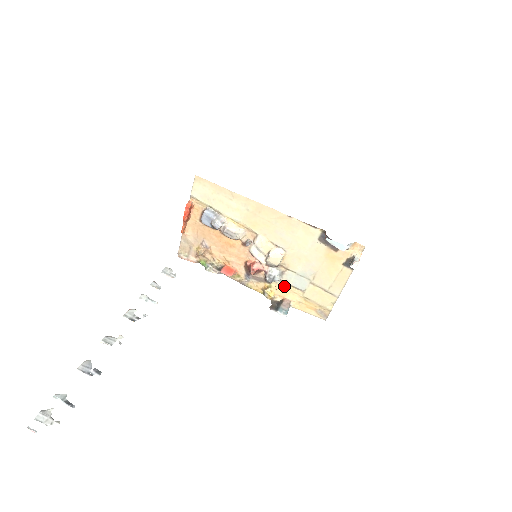
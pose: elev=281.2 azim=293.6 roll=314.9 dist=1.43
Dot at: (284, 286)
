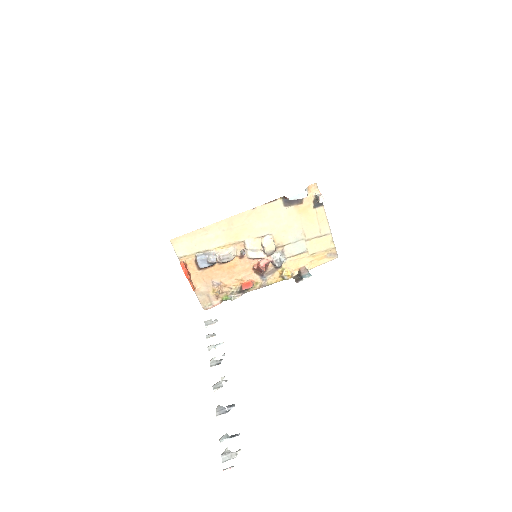
Dot at: (291, 260)
